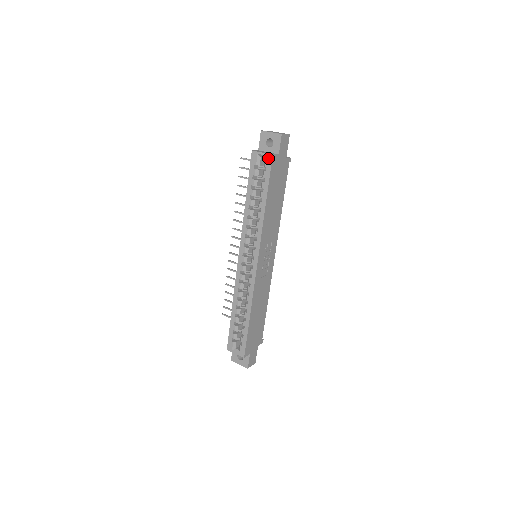
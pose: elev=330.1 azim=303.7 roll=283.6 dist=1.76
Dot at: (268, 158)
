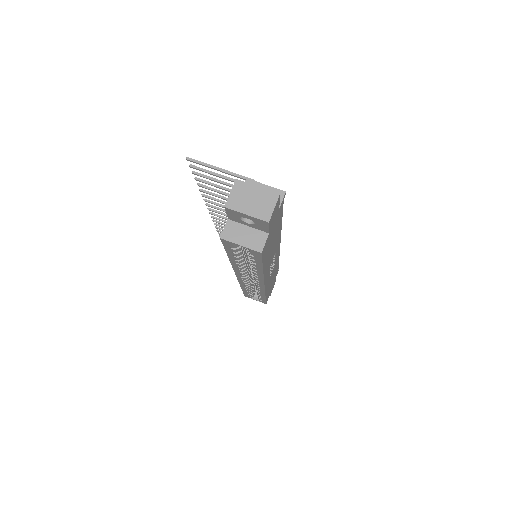
Dot at: (254, 252)
